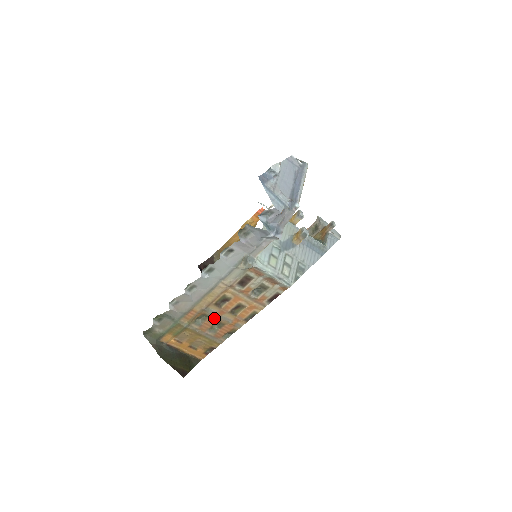
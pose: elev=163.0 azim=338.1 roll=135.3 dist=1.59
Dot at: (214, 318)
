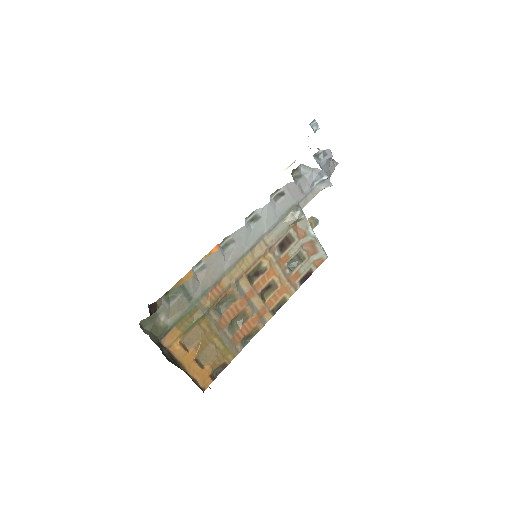
Dot at: (240, 303)
